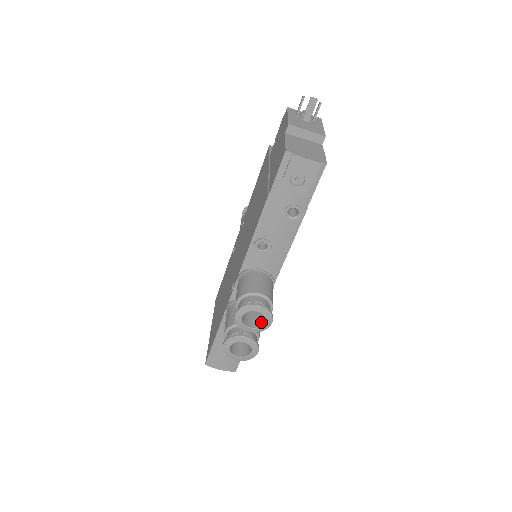
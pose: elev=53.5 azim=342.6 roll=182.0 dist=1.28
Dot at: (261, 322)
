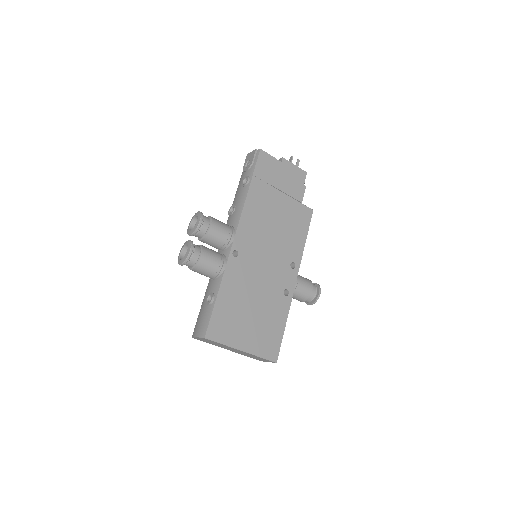
Dot at: (198, 227)
